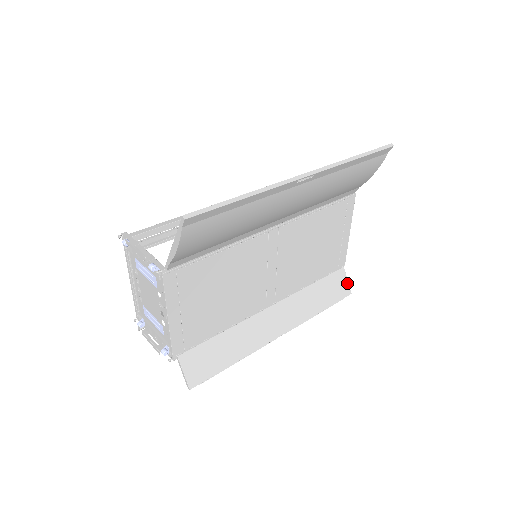
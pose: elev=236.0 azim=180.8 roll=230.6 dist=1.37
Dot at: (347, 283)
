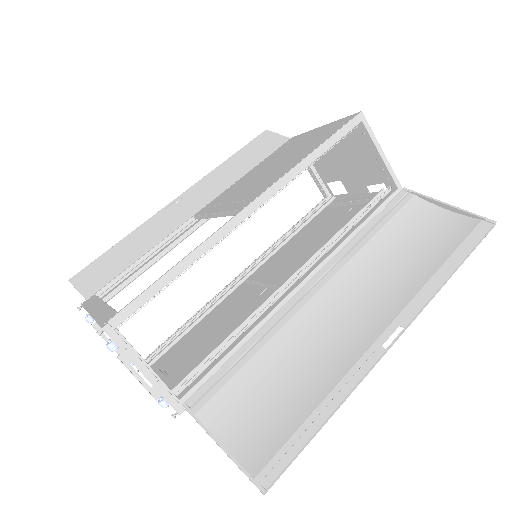
Dot at: occluded
